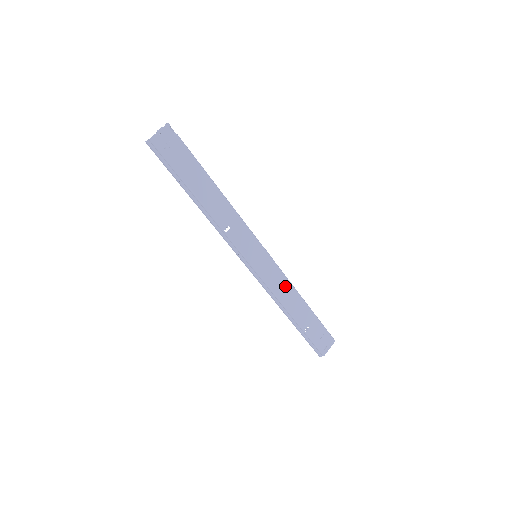
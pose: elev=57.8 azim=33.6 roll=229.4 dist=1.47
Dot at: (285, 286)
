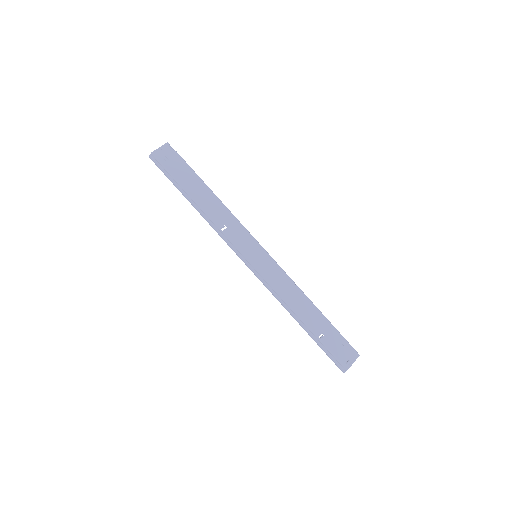
Dot at: (290, 287)
